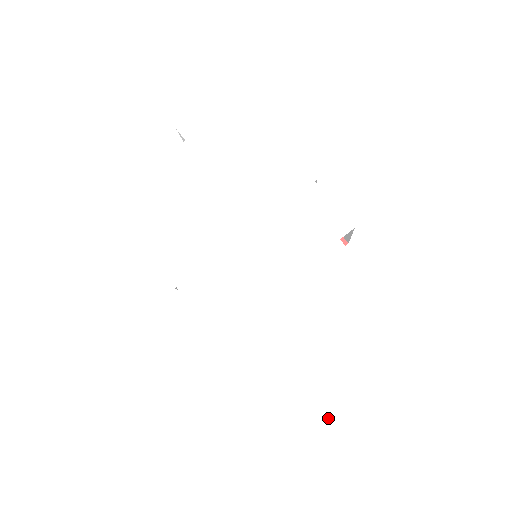
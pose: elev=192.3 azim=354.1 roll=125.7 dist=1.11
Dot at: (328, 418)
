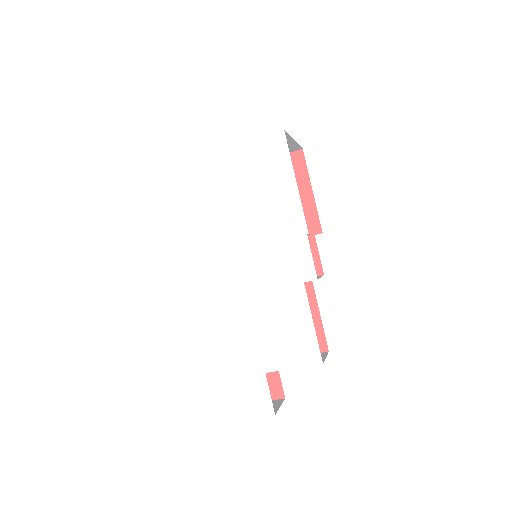
Dot at: (246, 383)
